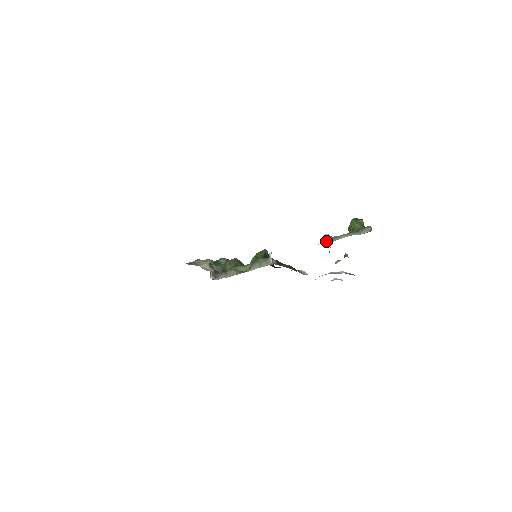
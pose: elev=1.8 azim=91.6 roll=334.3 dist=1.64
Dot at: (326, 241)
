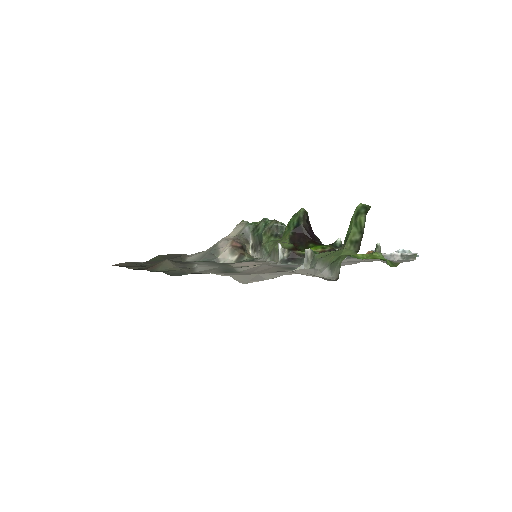
Dot at: (305, 263)
